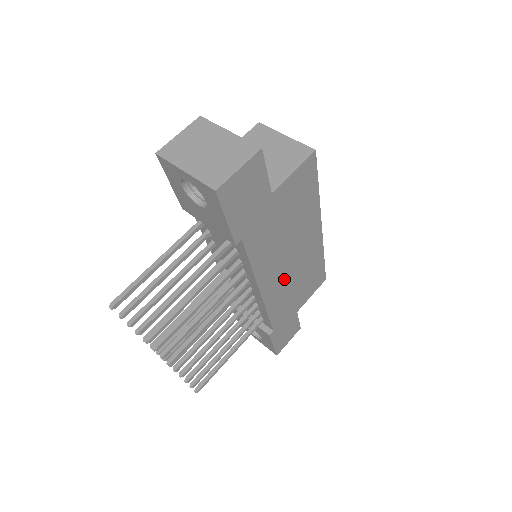
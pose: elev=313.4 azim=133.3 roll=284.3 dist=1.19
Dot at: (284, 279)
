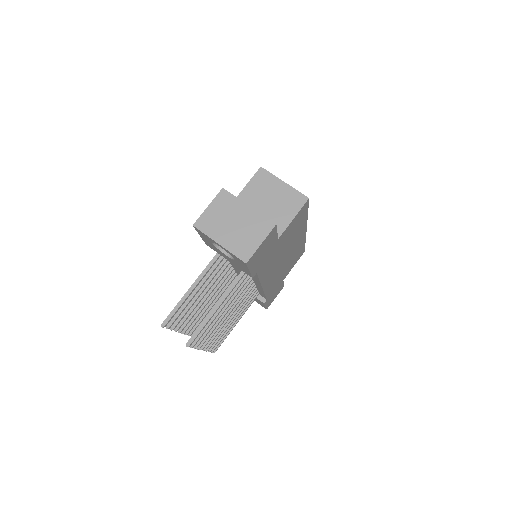
Dot at: (278, 271)
